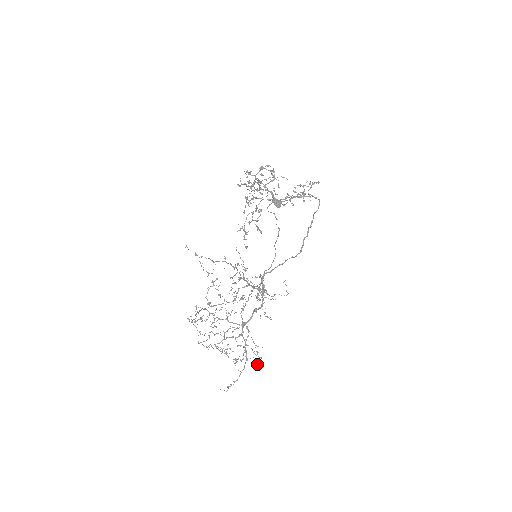
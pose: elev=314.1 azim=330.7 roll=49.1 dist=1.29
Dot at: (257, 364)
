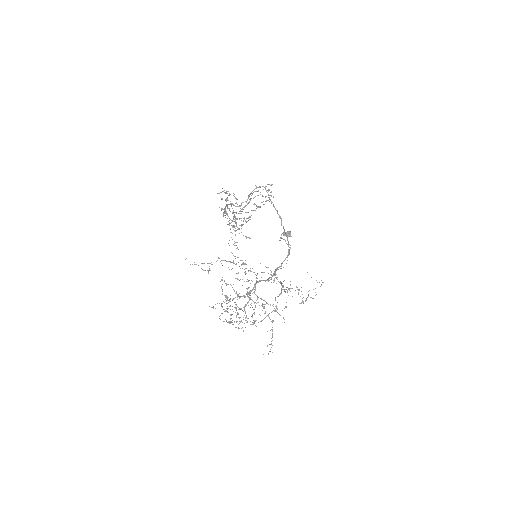
Dot at: occluded
